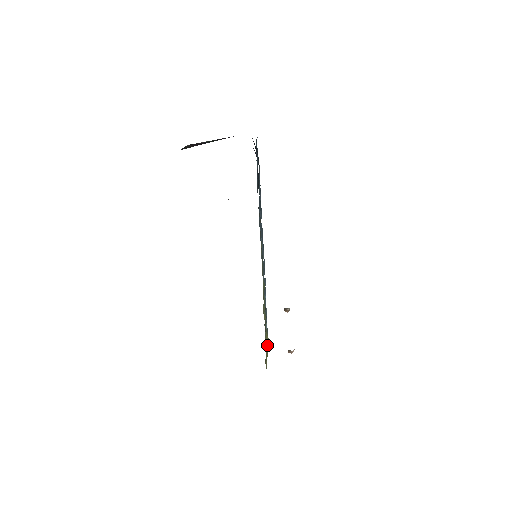
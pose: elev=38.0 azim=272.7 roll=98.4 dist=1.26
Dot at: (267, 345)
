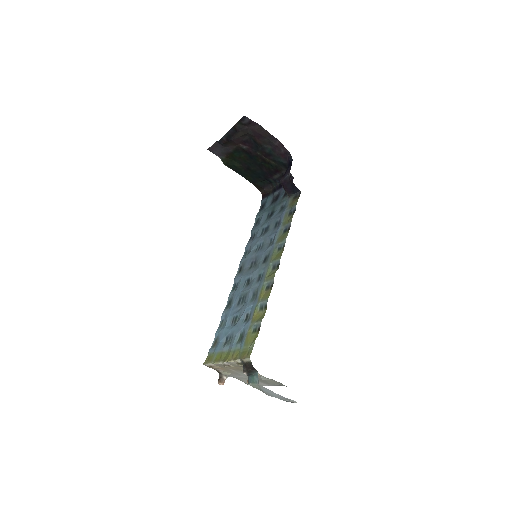
Dot at: occluded
